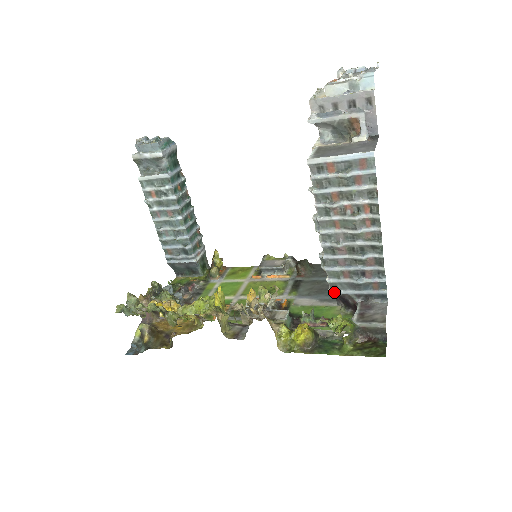
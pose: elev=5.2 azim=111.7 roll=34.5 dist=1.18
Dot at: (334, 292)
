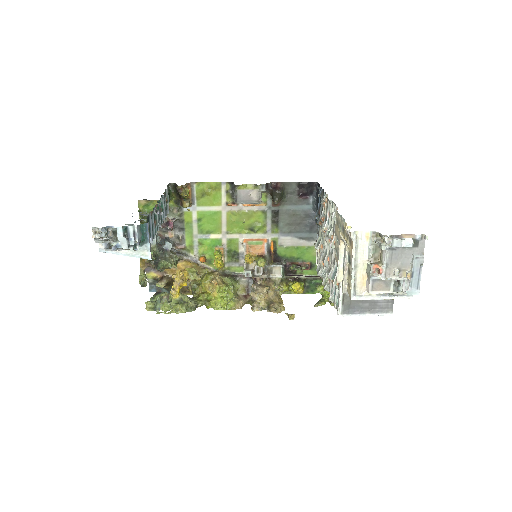
Dot at: occluded
